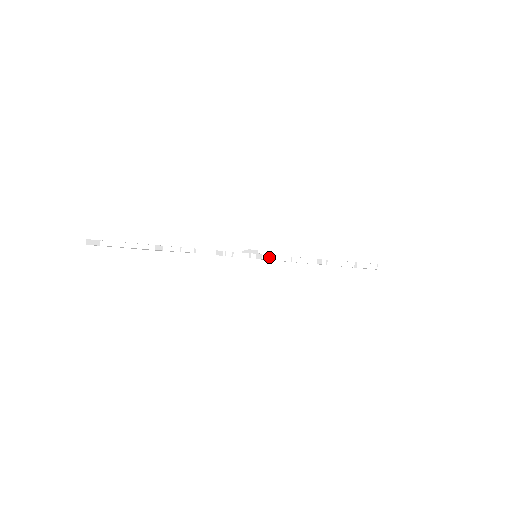
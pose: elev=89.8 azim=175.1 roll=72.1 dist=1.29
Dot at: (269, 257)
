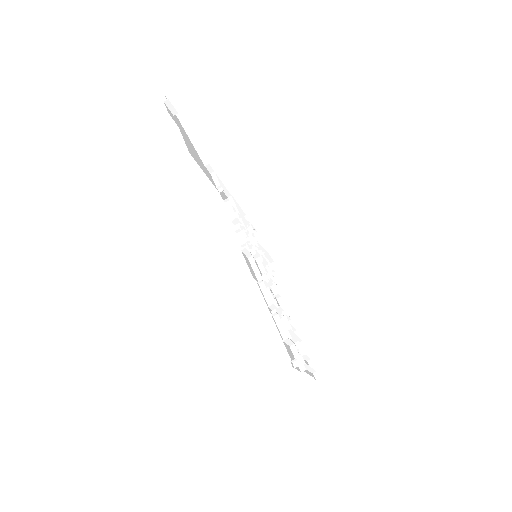
Dot at: (253, 263)
